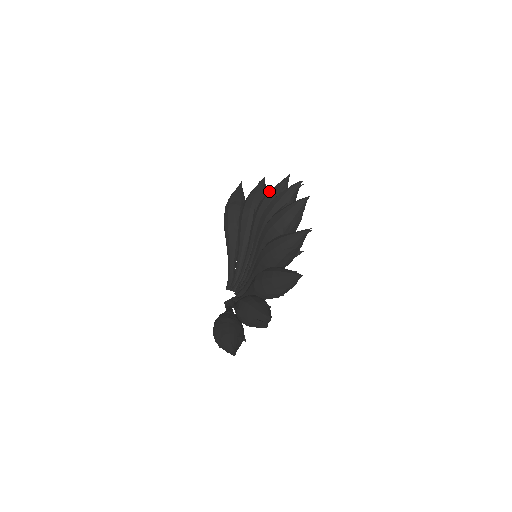
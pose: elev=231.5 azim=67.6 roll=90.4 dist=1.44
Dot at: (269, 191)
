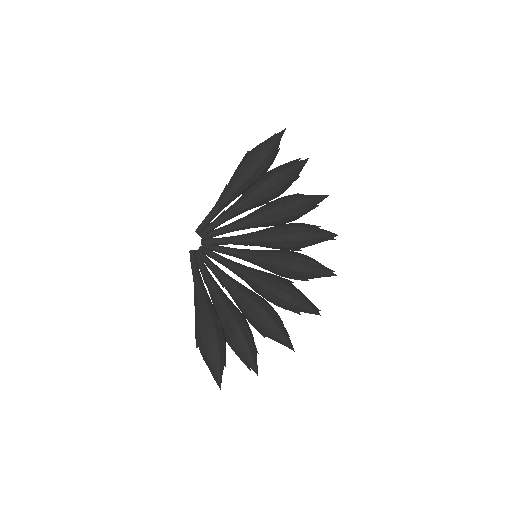
Dot at: (307, 199)
